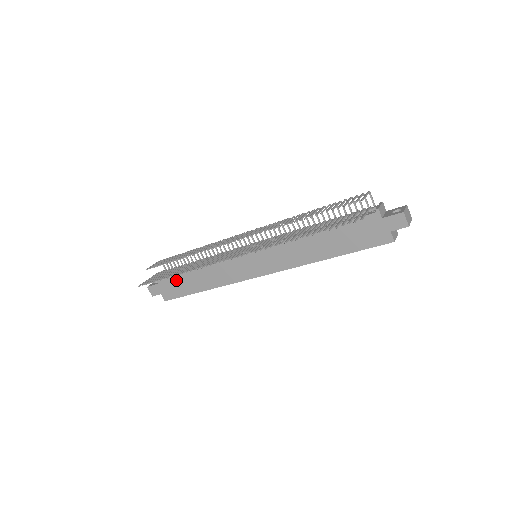
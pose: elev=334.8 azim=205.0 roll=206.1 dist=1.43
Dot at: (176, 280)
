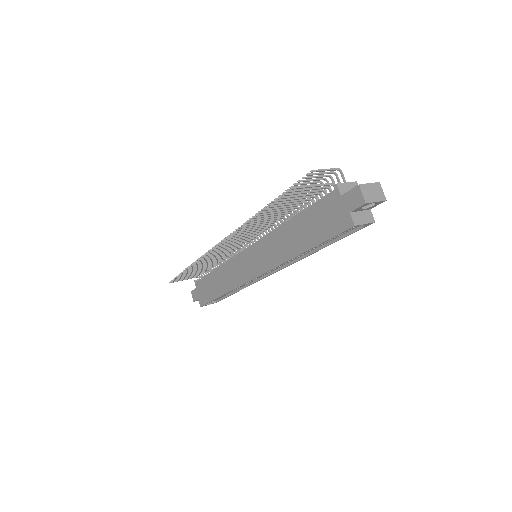
Dot at: (206, 284)
